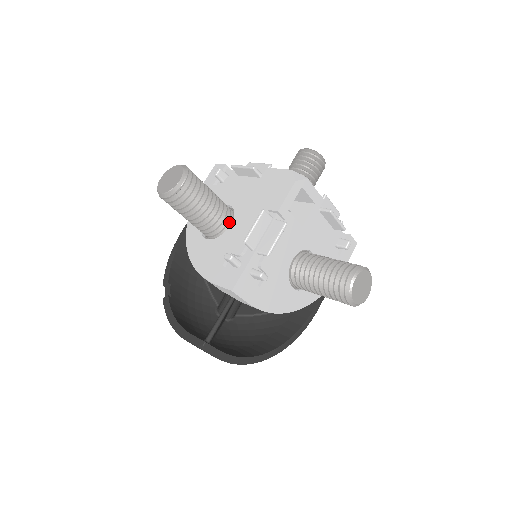
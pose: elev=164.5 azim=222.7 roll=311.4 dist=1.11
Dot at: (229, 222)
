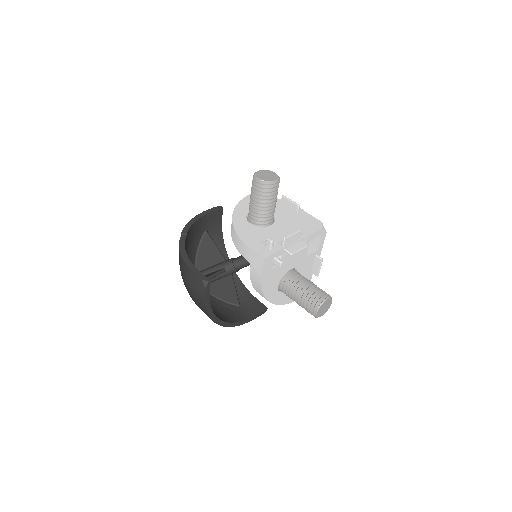
Dot at: (270, 223)
